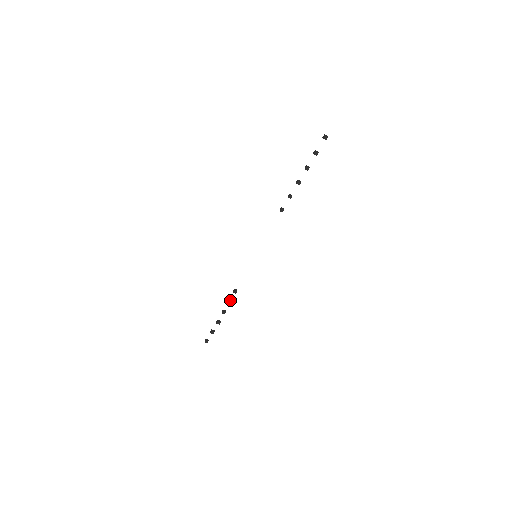
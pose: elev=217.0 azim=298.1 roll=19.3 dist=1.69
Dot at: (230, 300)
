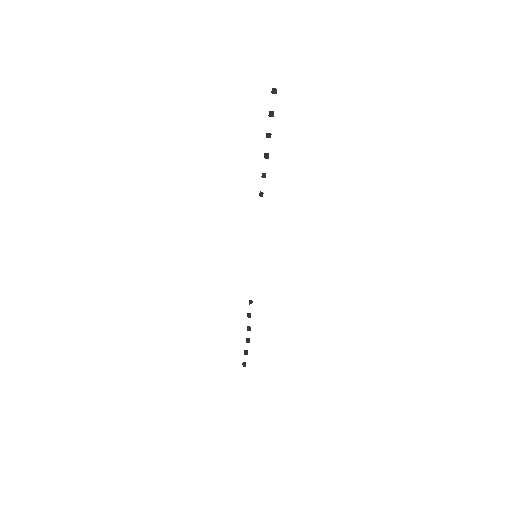
Dot at: (250, 313)
